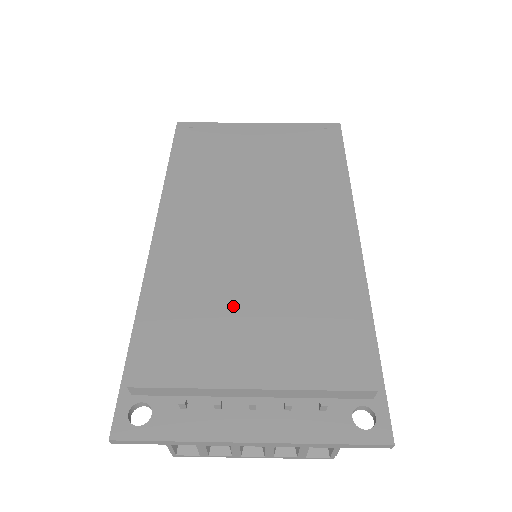
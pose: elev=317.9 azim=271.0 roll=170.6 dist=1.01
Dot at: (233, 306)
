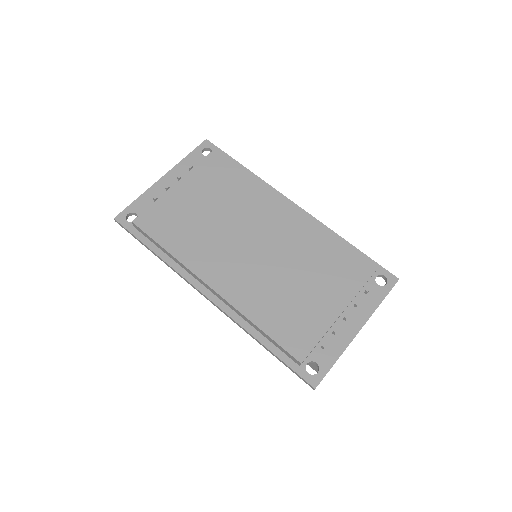
Dot at: (294, 289)
